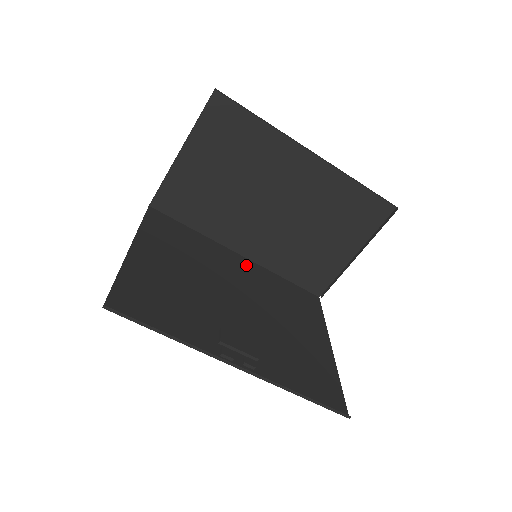
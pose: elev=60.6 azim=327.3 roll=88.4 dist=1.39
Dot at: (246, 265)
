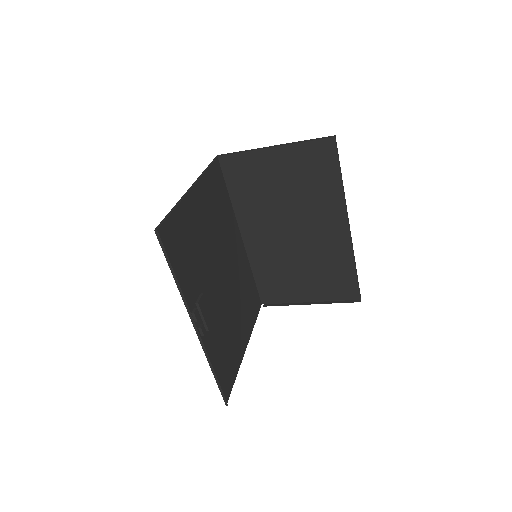
Dot at: (240, 249)
